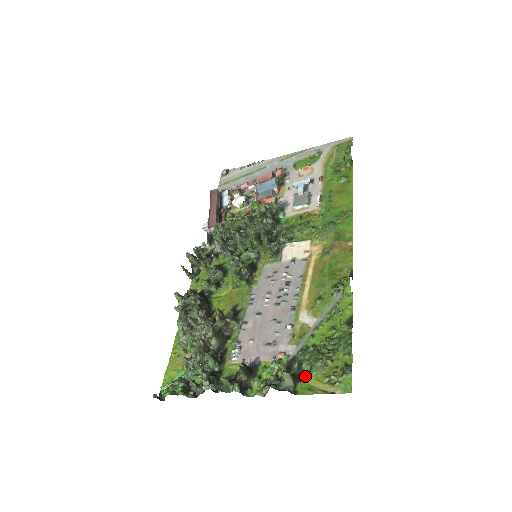
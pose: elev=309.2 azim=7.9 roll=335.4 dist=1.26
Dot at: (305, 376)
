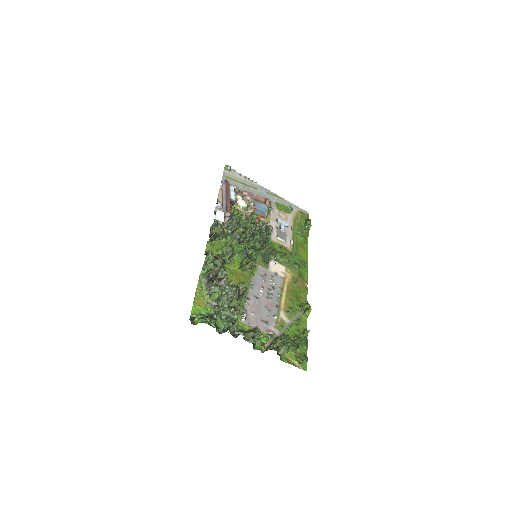
Dot at: (285, 351)
